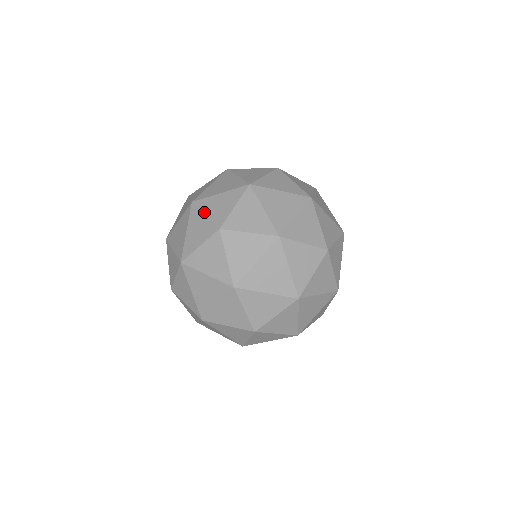
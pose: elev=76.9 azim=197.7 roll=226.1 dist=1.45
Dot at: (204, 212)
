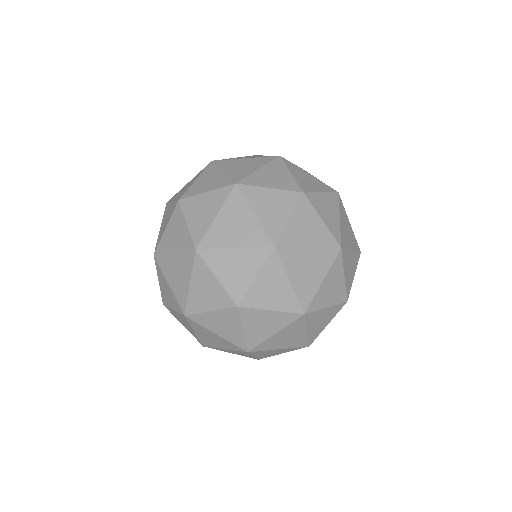
Dot at: (172, 200)
